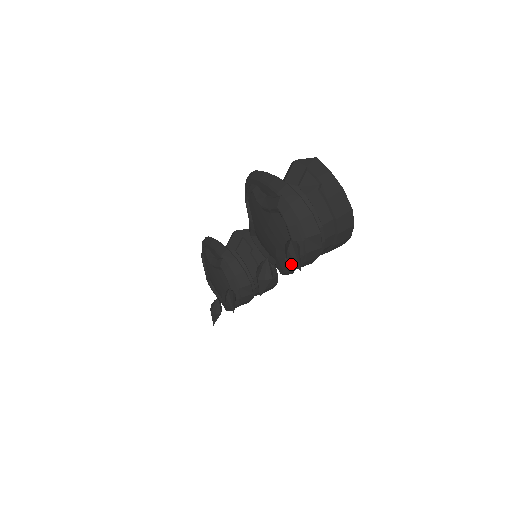
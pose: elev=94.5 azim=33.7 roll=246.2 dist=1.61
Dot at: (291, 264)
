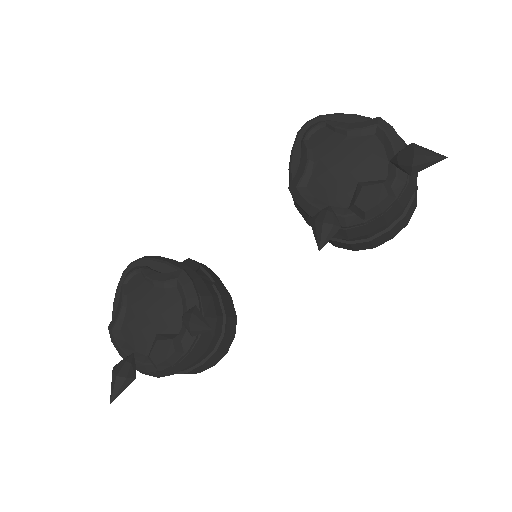
Dot at: (390, 191)
